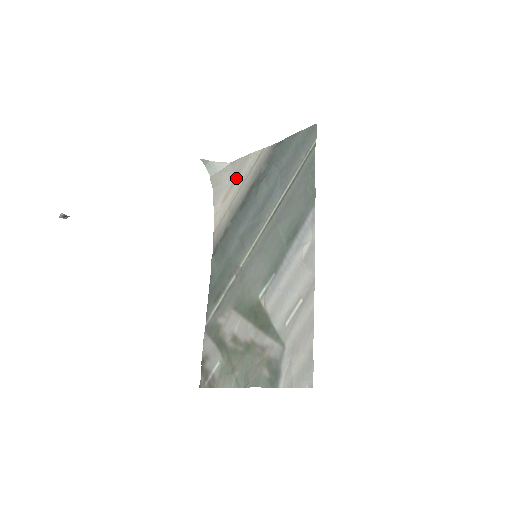
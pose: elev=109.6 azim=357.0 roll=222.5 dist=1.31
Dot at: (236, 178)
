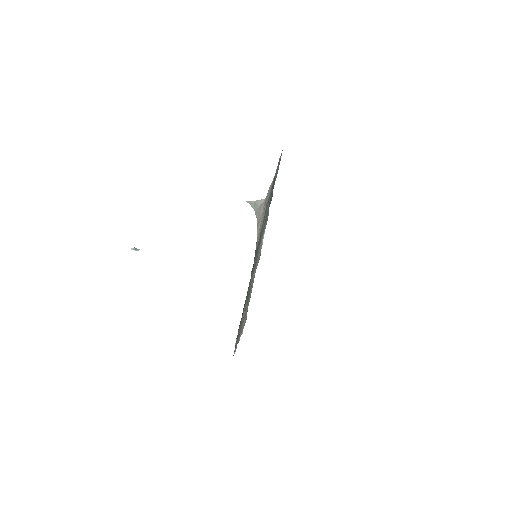
Dot at: occluded
